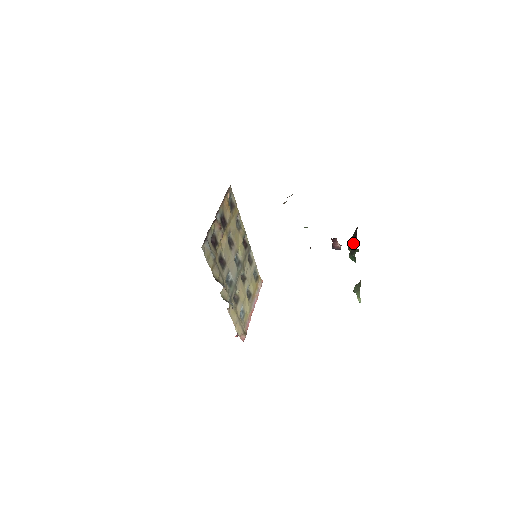
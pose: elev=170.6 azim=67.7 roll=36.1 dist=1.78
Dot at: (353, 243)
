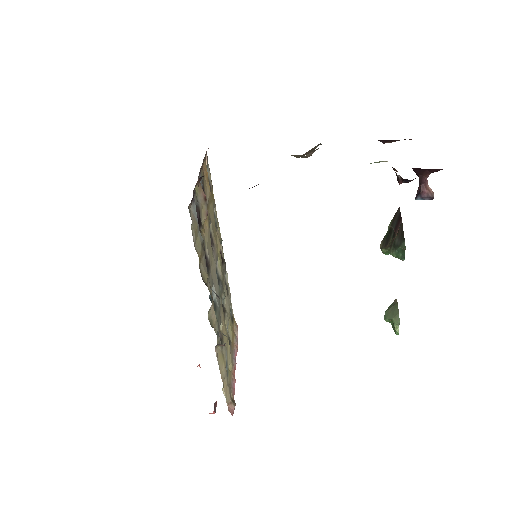
Dot at: (396, 232)
